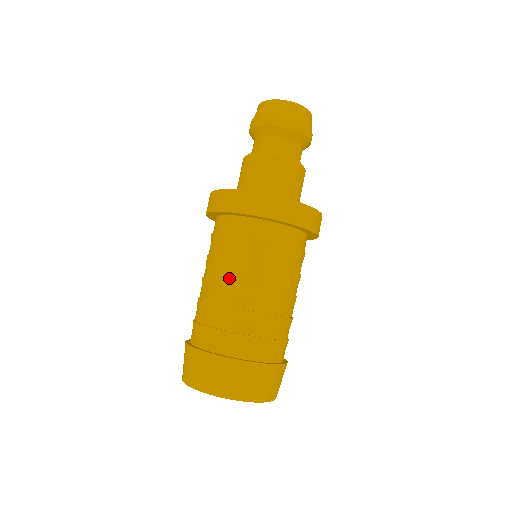
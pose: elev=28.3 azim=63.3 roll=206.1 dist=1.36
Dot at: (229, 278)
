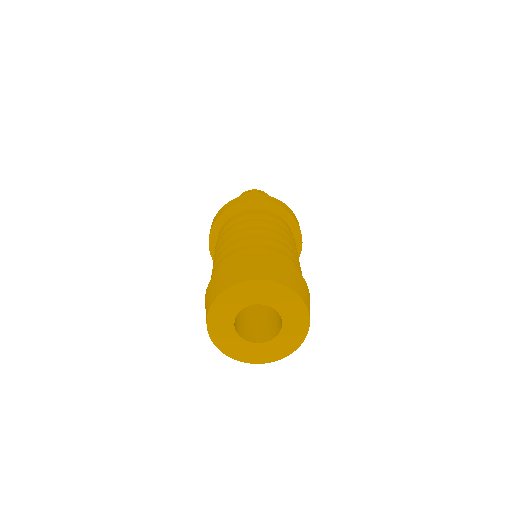
Dot at: occluded
